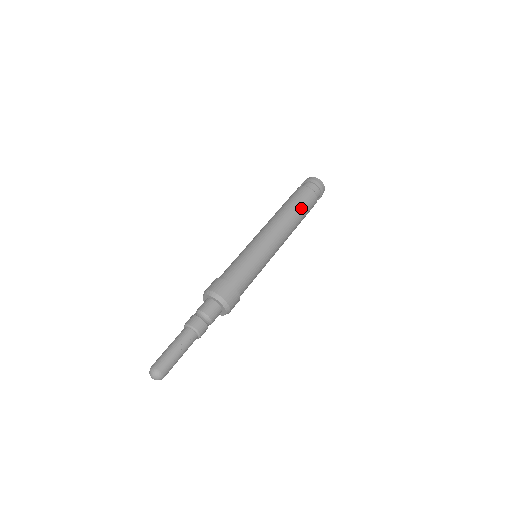
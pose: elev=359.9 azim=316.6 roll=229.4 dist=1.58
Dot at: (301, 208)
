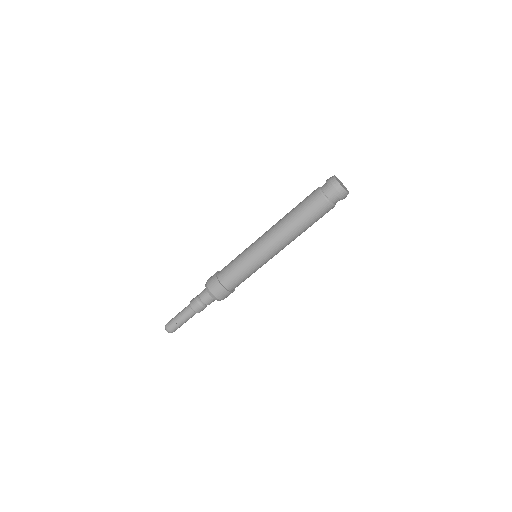
Dot at: (303, 216)
